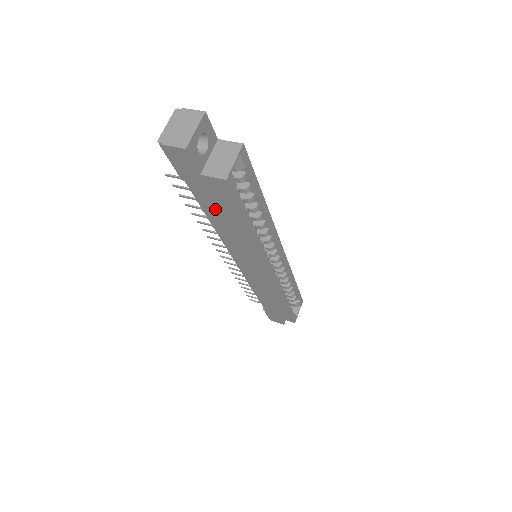
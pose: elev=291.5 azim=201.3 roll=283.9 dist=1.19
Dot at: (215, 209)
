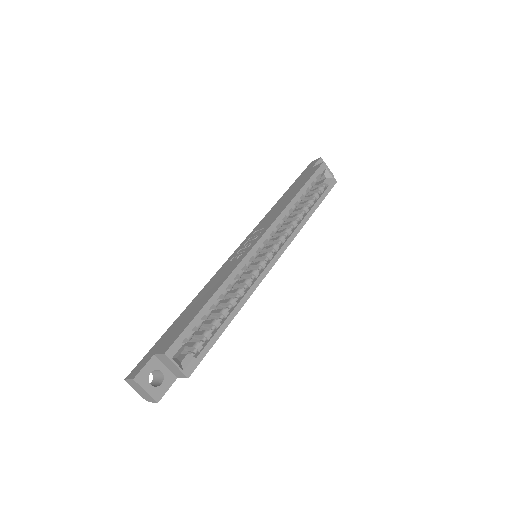
Dot at: occluded
